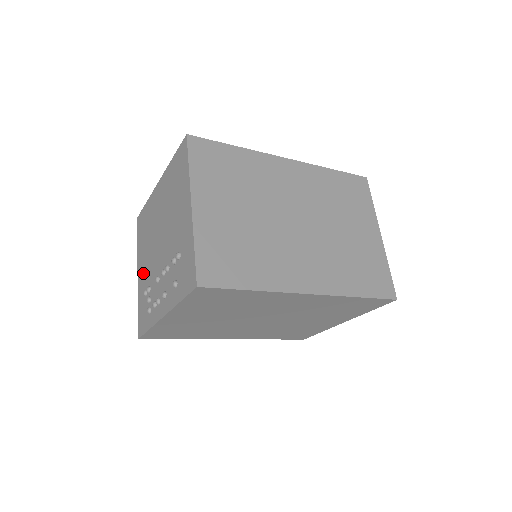
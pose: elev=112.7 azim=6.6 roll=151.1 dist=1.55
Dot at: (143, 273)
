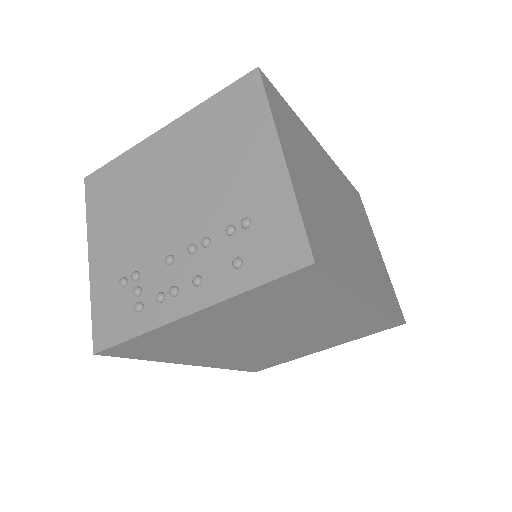
Dot at: (111, 253)
